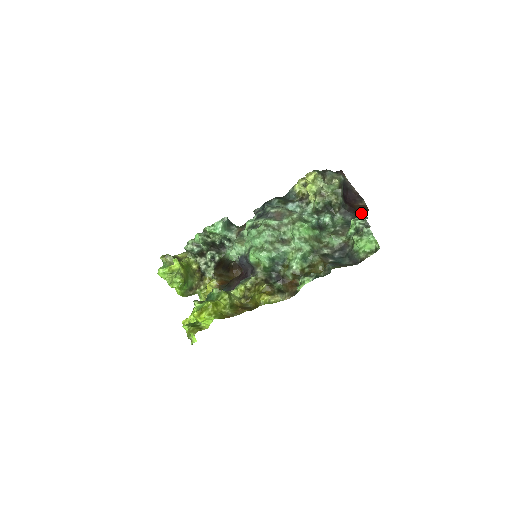
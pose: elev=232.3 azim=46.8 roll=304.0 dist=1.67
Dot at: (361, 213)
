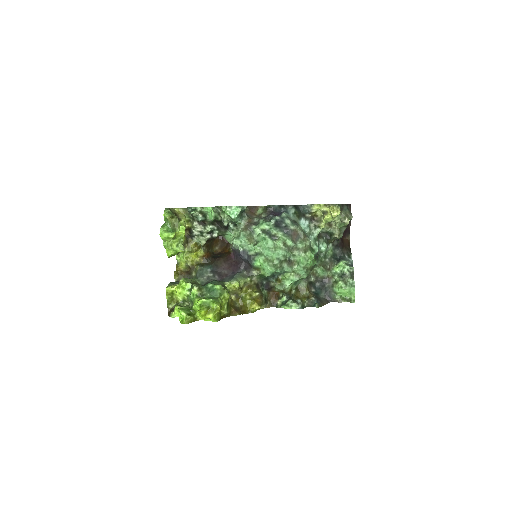
Dot at: (347, 253)
